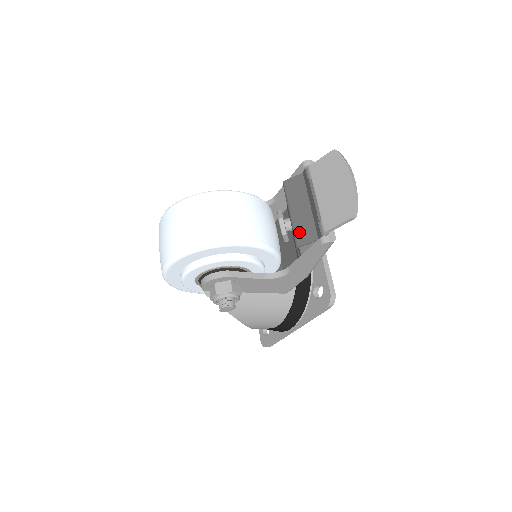
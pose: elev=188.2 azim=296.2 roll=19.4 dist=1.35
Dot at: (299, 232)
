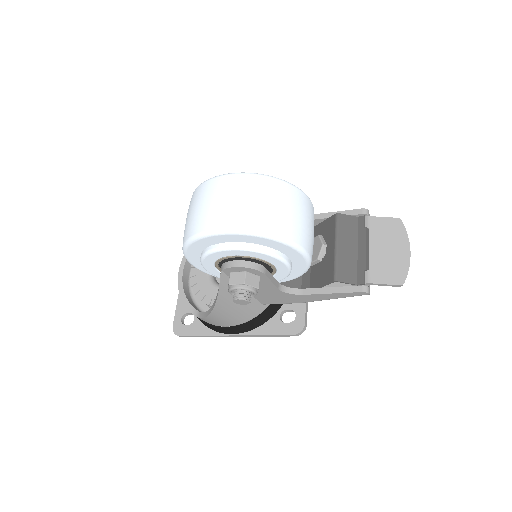
Dot at: (341, 268)
